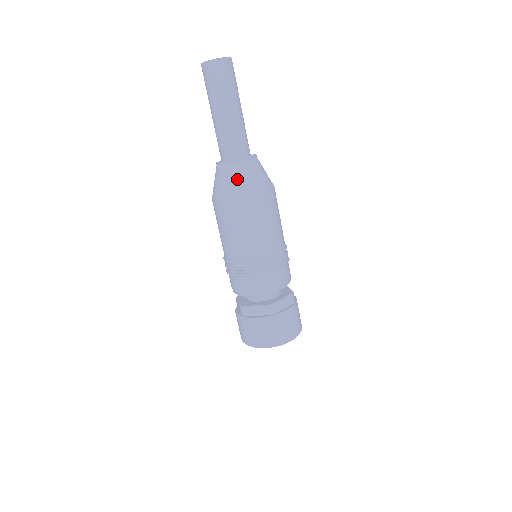
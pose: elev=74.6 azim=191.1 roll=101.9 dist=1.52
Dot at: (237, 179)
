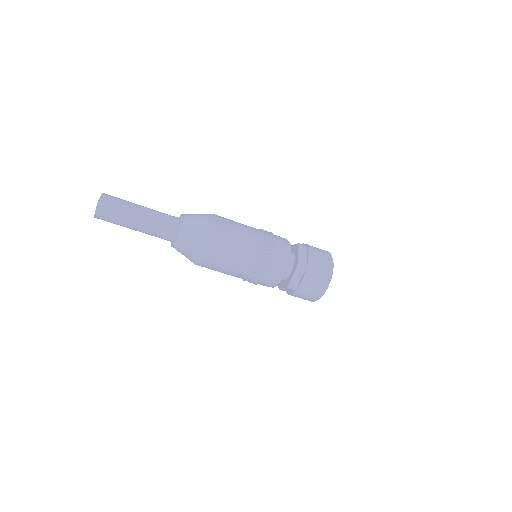
Dot at: (192, 237)
